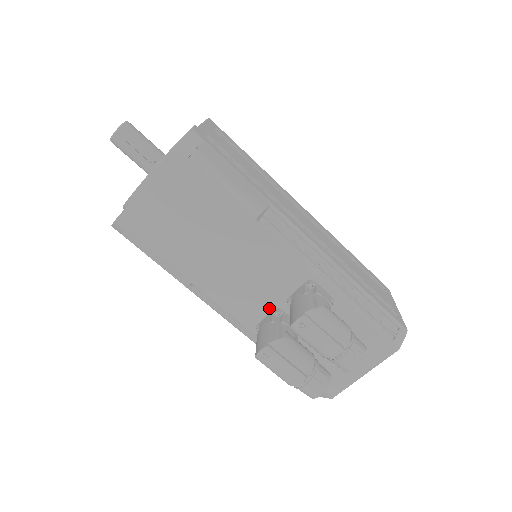
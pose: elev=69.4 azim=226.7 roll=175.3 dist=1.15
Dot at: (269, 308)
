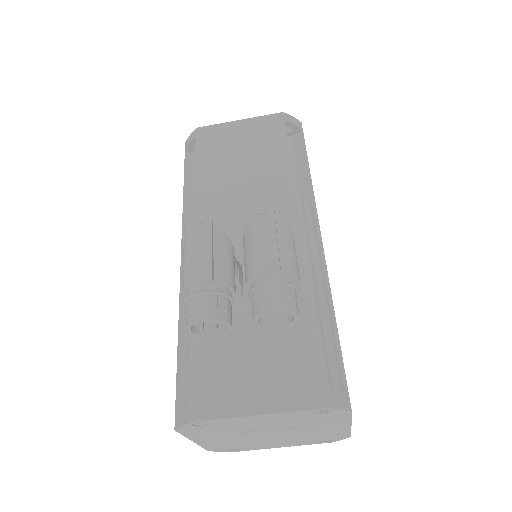
Dot at: occluded
